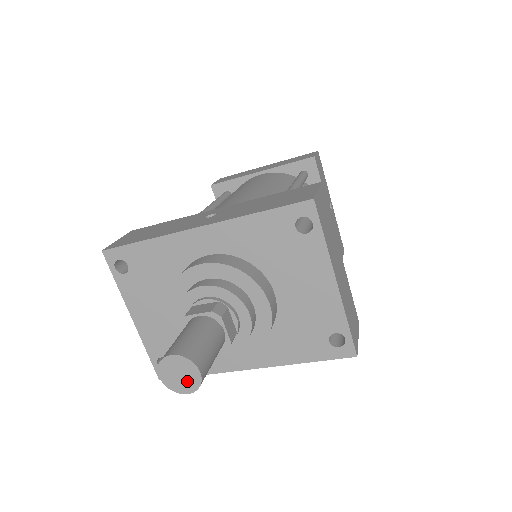
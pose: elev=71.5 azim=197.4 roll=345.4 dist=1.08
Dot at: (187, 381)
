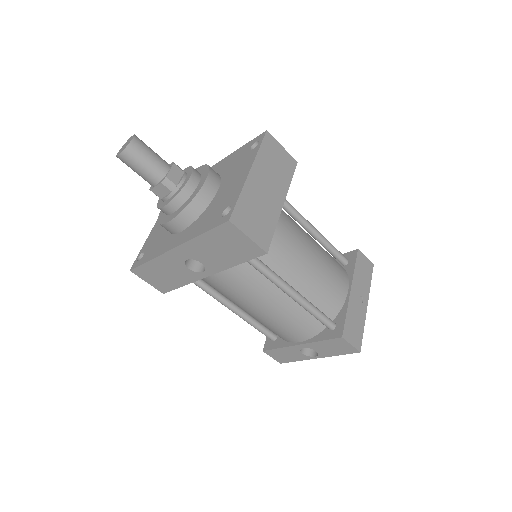
Dot at: (125, 147)
